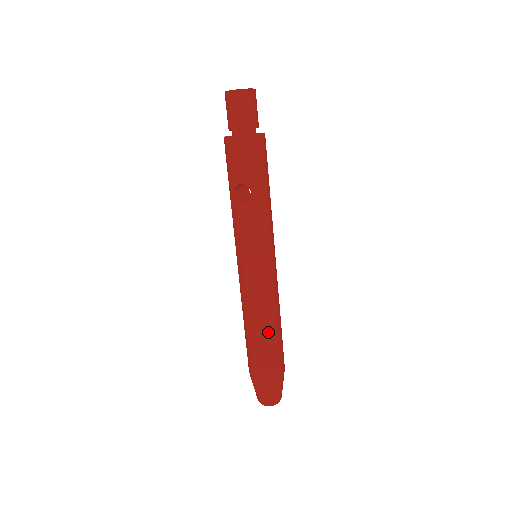
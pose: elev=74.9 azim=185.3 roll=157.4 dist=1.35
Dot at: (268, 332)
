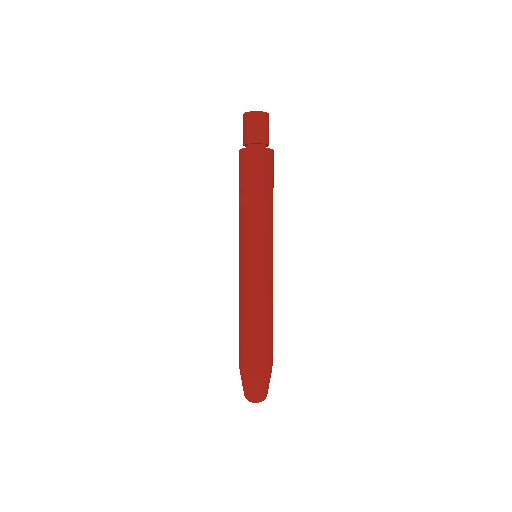
Dot at: (247, 325)
